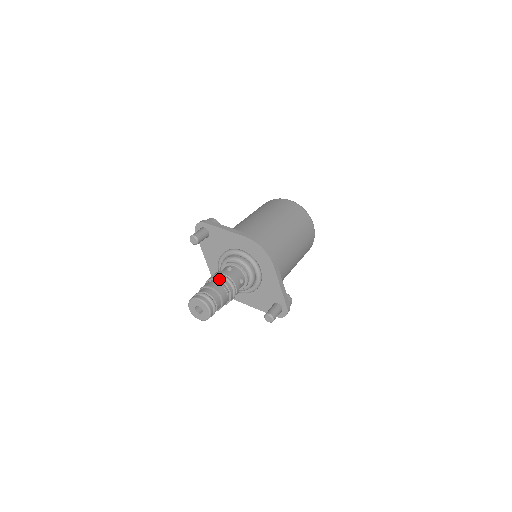
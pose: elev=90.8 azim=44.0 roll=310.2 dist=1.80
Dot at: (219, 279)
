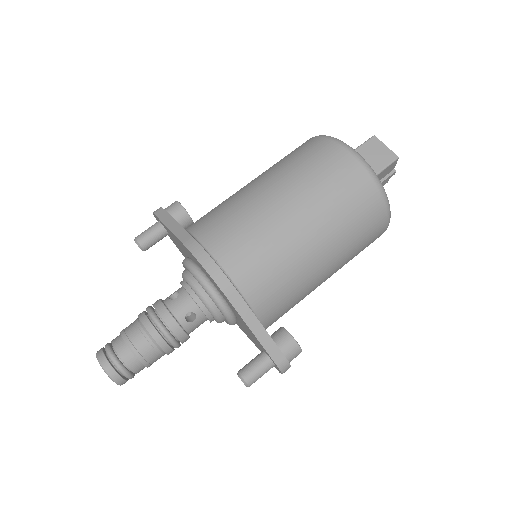
Dot at: (140, 320)
